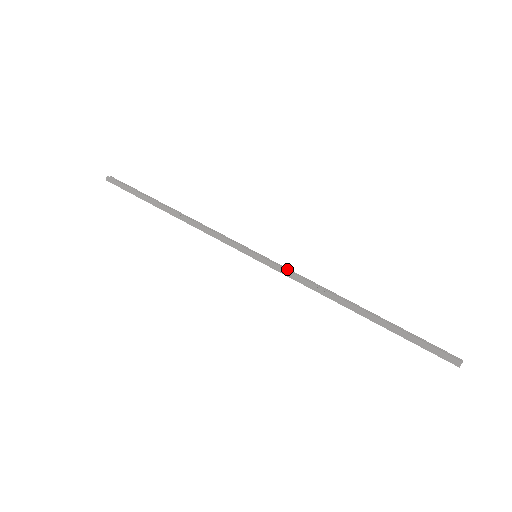
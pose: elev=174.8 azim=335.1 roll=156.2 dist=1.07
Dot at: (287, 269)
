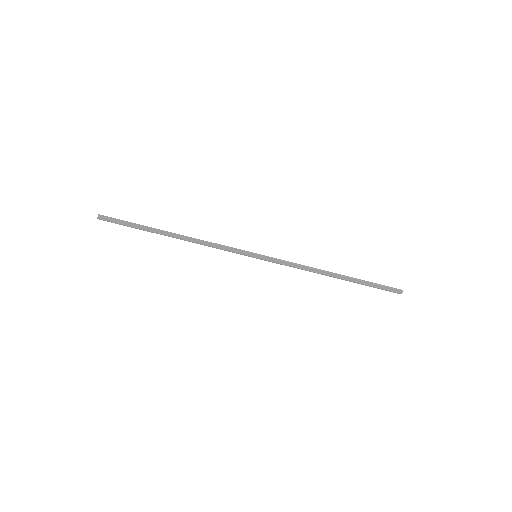
Dot at: (281, 260)
